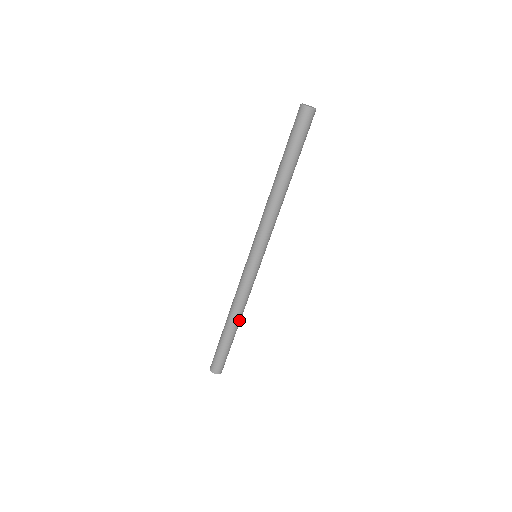
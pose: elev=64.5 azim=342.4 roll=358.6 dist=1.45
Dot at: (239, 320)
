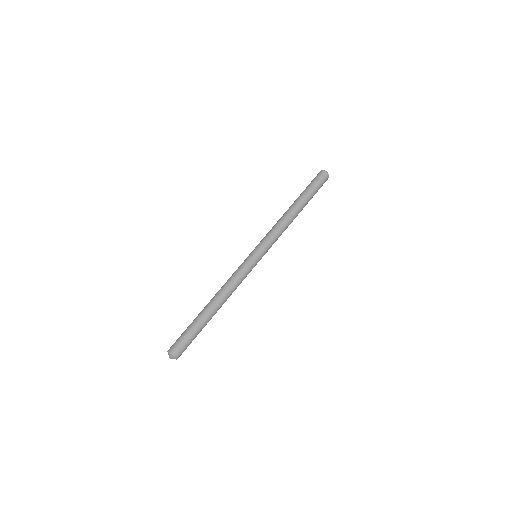
Dot at: (215, 301)
